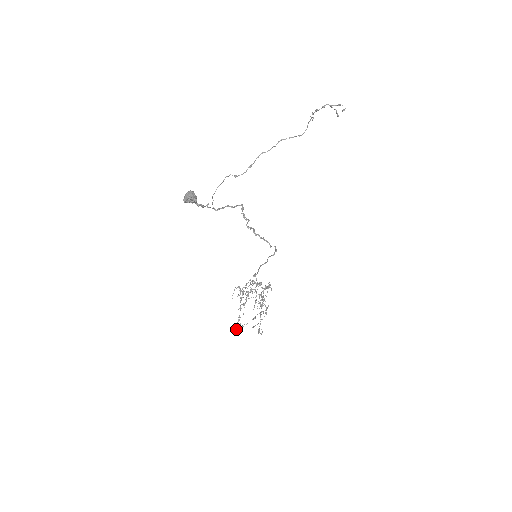
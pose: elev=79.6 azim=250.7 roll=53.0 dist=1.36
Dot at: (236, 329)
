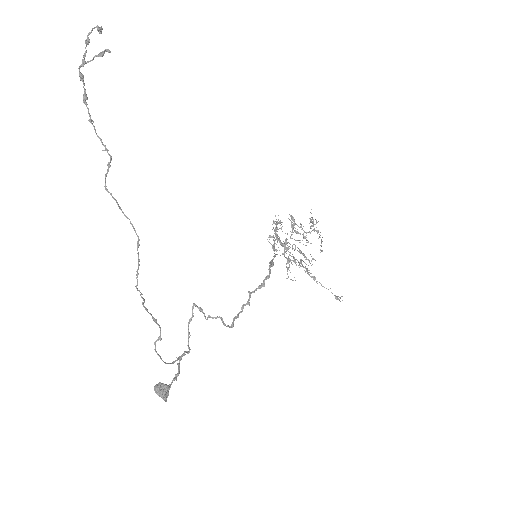
Dot at: occluded
